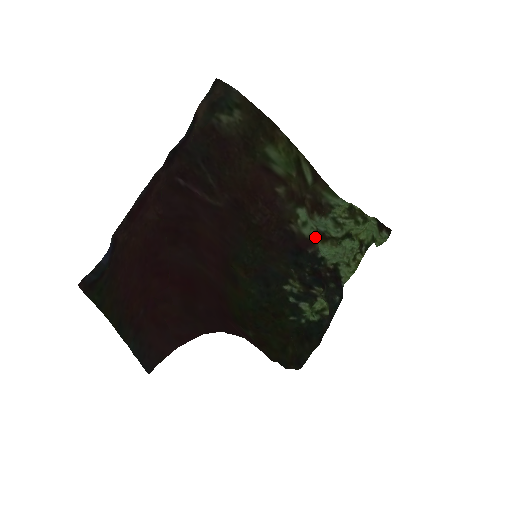
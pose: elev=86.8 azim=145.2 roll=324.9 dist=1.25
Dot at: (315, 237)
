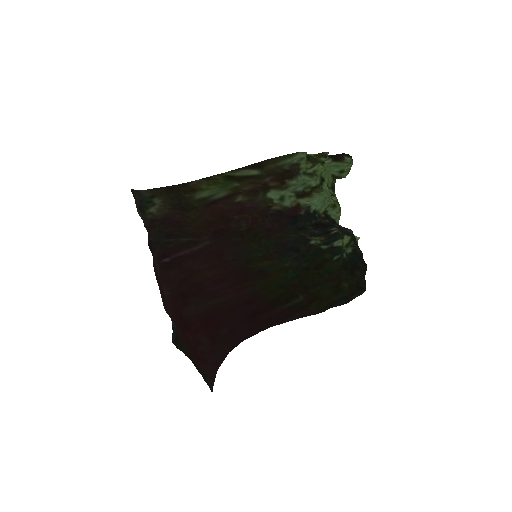
Dot at: (298, 201)
